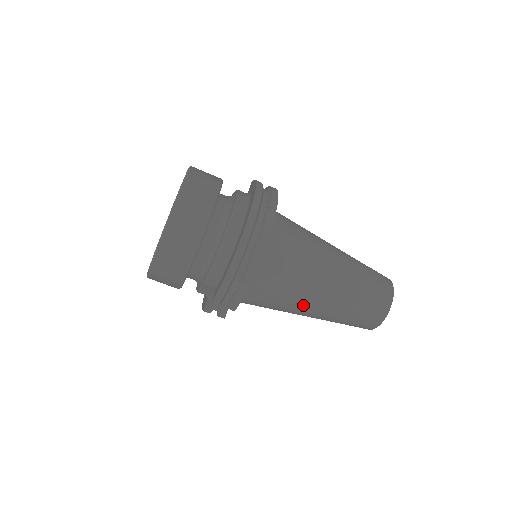
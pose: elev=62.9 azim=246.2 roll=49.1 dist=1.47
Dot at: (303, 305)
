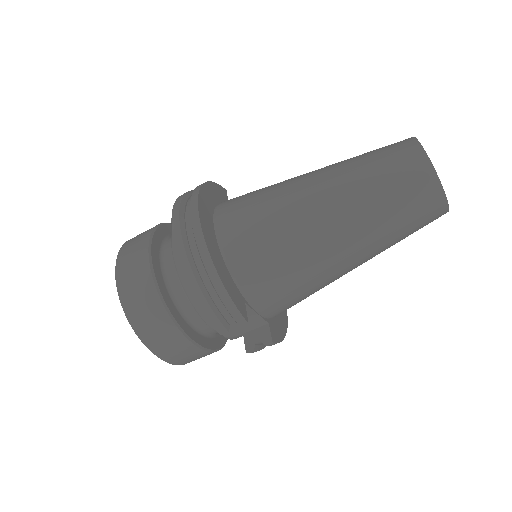
Dot at: (323, 253)
